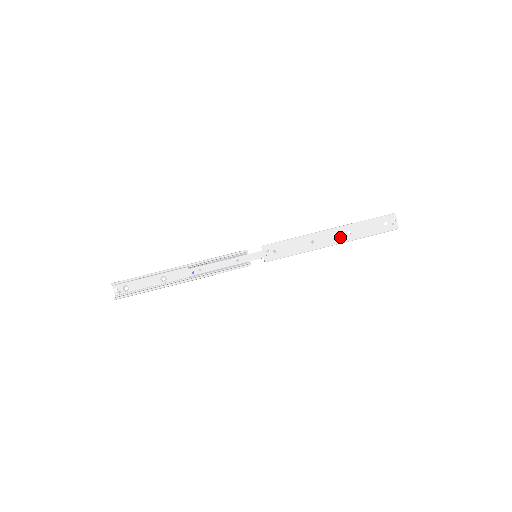
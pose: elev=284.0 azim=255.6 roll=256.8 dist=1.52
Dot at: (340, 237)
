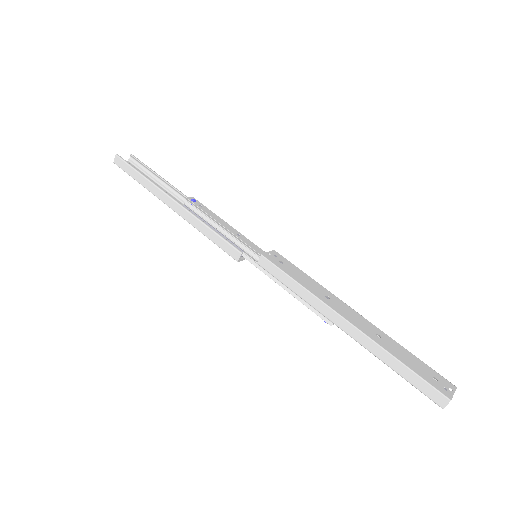
Dot at: (363, 326)
